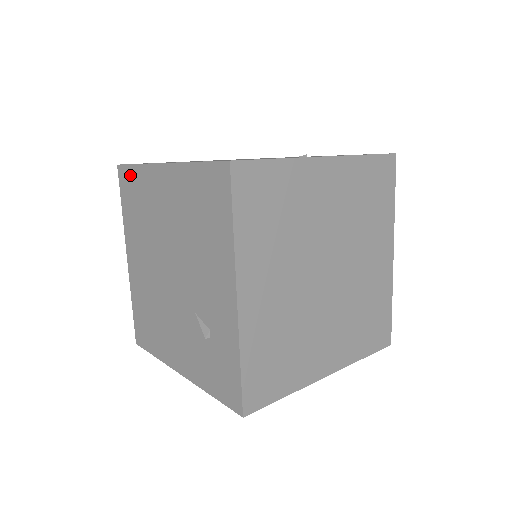
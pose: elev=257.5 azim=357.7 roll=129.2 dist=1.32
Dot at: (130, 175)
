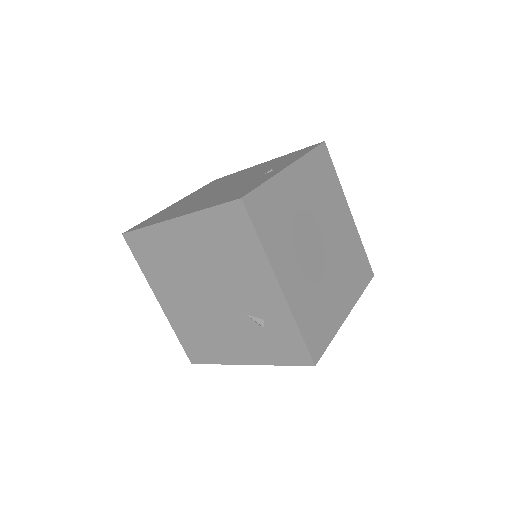
Dot at: (140, 237)
